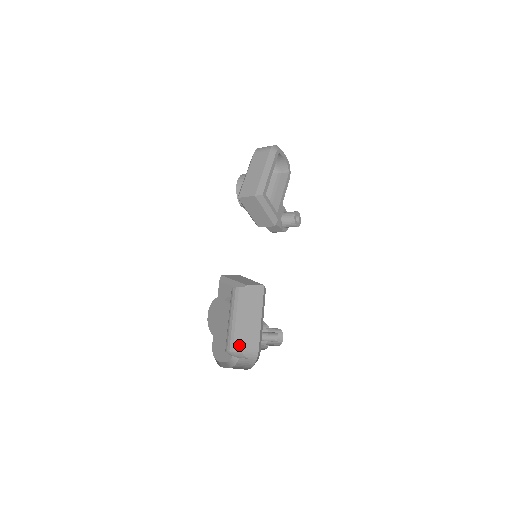
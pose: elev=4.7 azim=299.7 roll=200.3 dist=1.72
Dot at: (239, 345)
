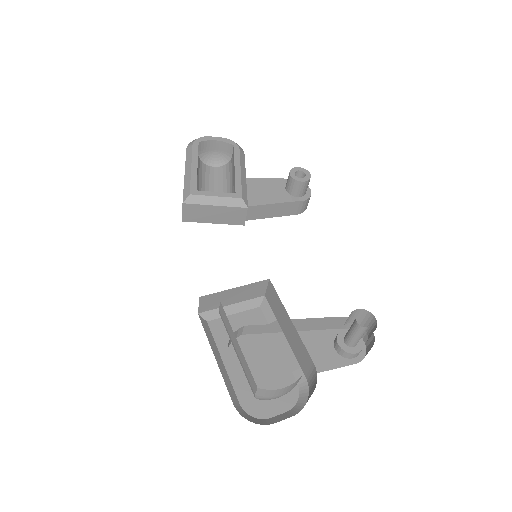
Dot at: (252, 380)
